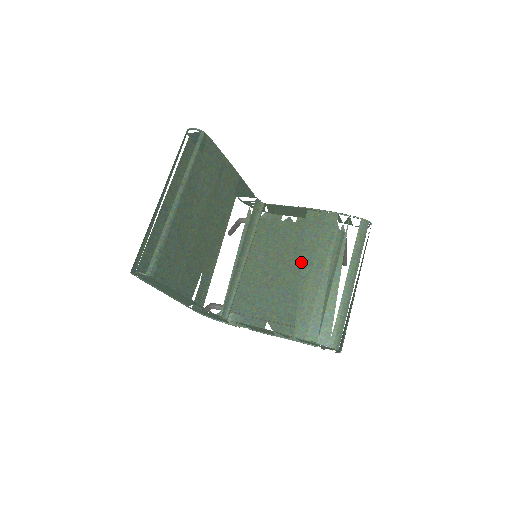
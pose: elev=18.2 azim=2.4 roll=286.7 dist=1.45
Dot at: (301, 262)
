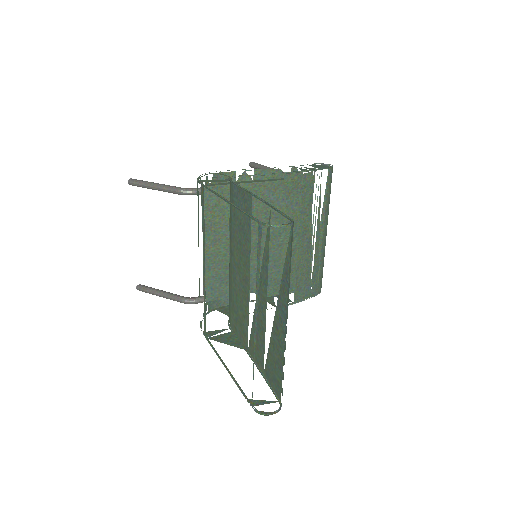
Dot at: occluded
